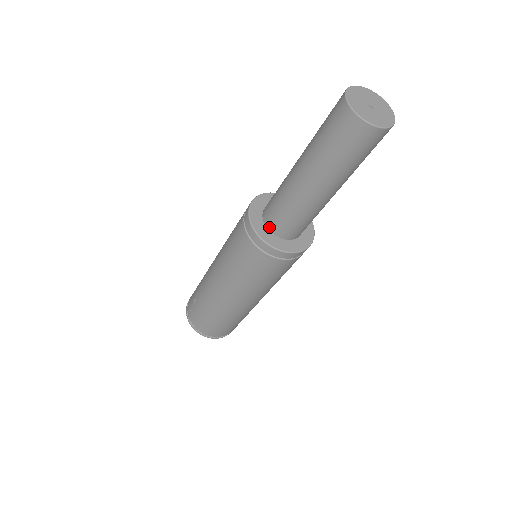
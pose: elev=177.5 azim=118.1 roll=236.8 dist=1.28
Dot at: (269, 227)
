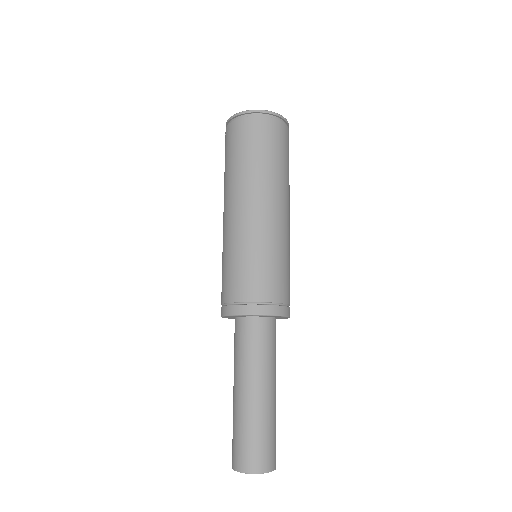
Dot at: occluded
